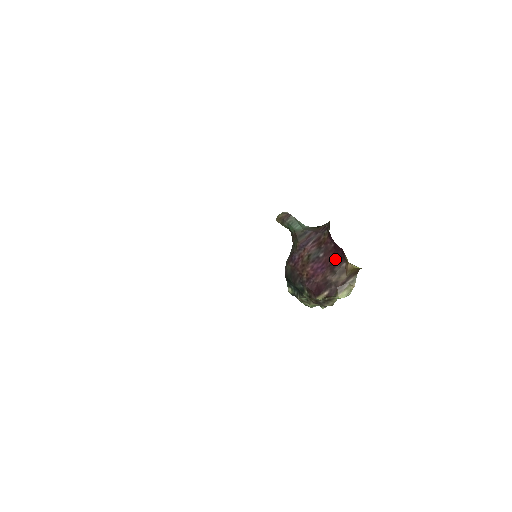
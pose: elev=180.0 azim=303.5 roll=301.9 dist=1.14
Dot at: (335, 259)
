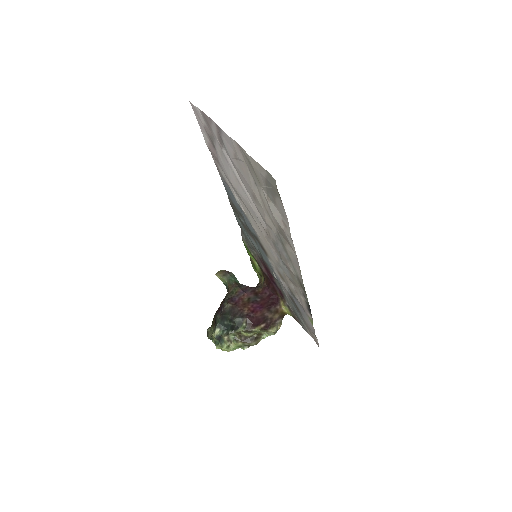
Dot at: (270, 303)
